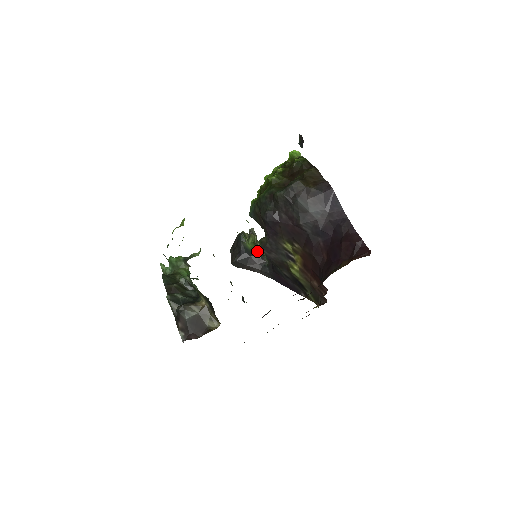
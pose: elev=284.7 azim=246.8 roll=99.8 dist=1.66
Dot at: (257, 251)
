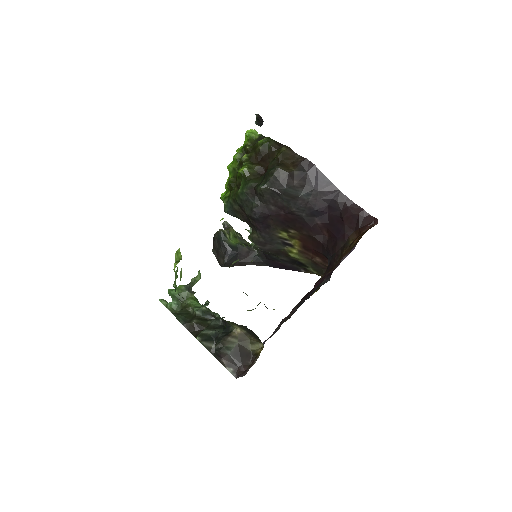
Dot at: occluded
